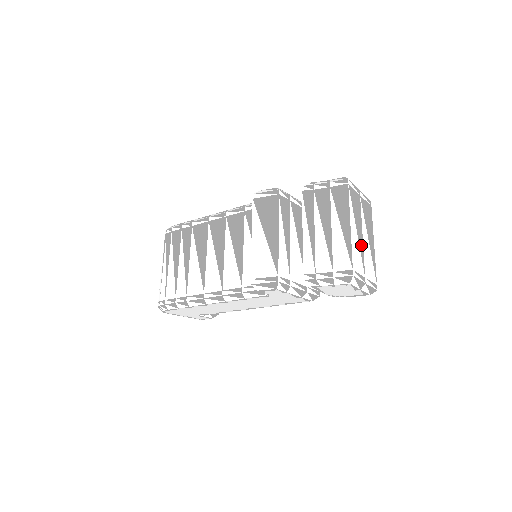
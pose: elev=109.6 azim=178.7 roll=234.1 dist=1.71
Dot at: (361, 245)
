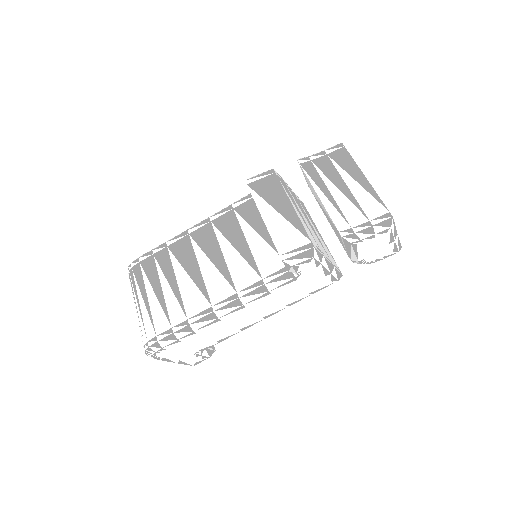
Dot at: occluded
